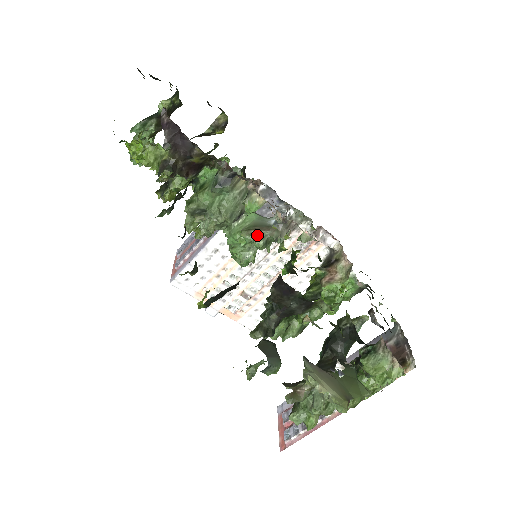
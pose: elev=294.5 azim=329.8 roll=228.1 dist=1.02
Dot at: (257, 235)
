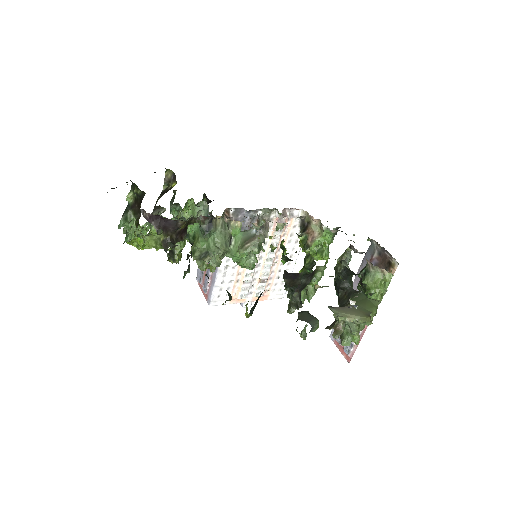
Dot at: (250, 247)
